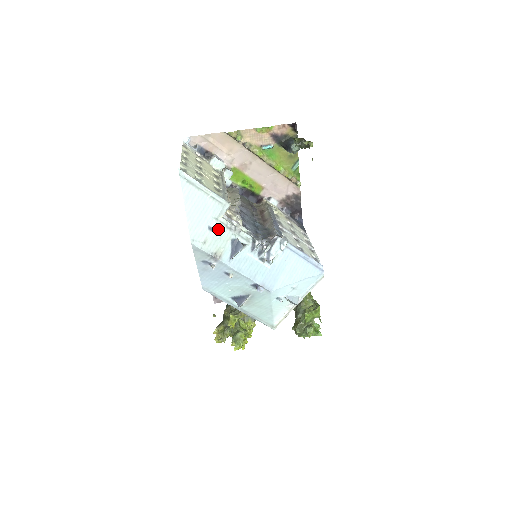
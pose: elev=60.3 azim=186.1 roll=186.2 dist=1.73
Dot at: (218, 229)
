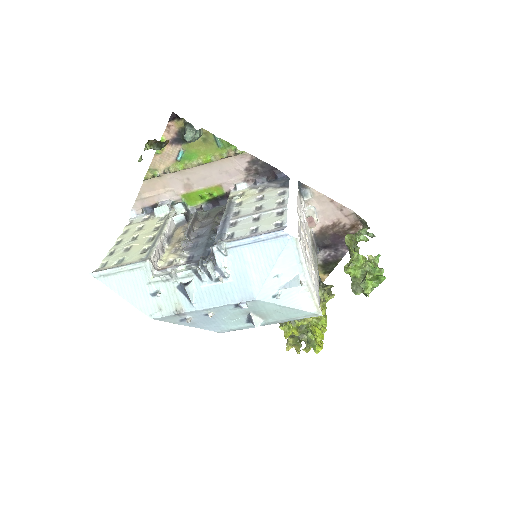
Dot at: (159, 290)
